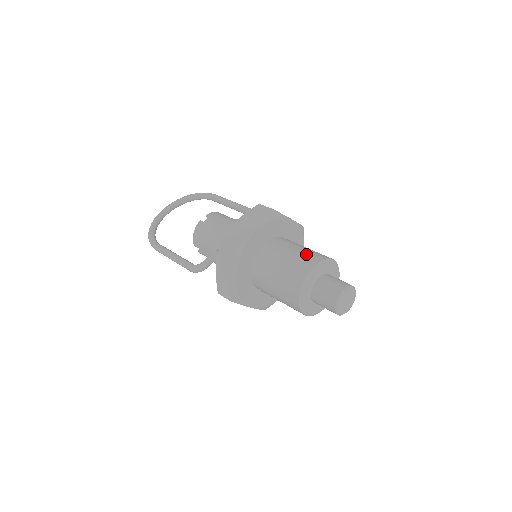
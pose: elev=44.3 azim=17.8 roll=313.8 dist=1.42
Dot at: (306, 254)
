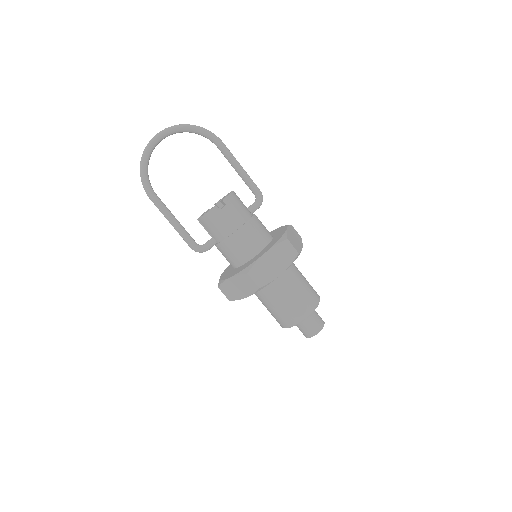
Dot at: (307, 297)
